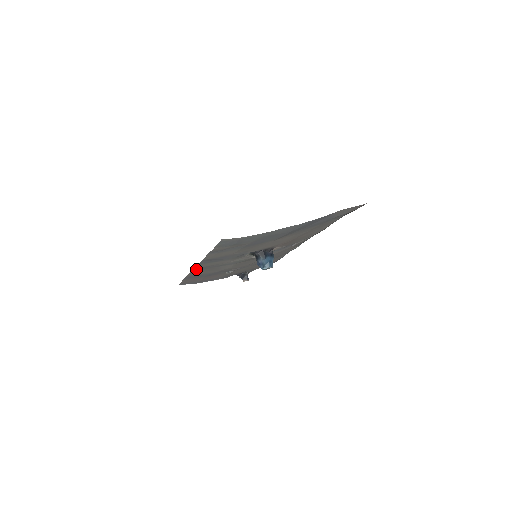
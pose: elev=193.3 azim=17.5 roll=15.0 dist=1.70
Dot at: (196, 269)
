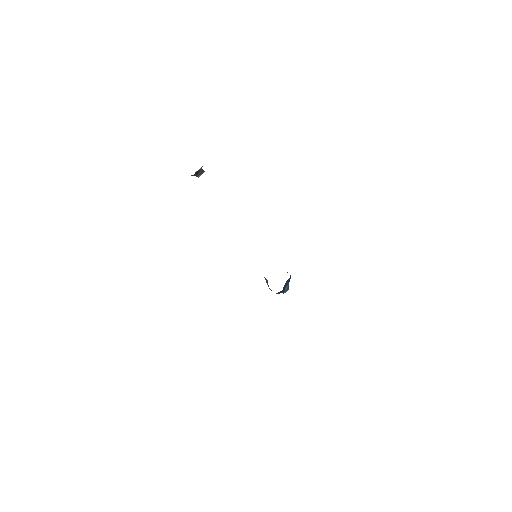
Dot at: occluded
